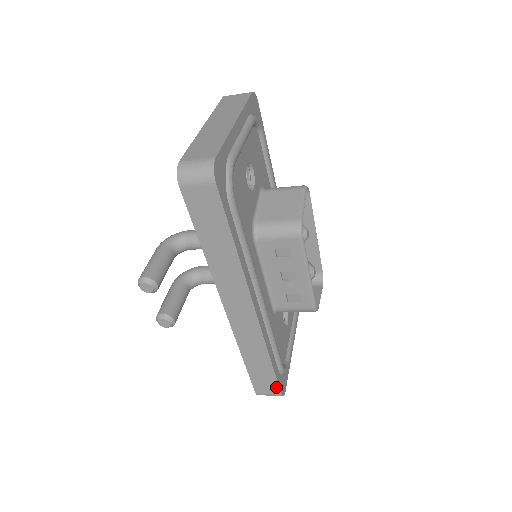
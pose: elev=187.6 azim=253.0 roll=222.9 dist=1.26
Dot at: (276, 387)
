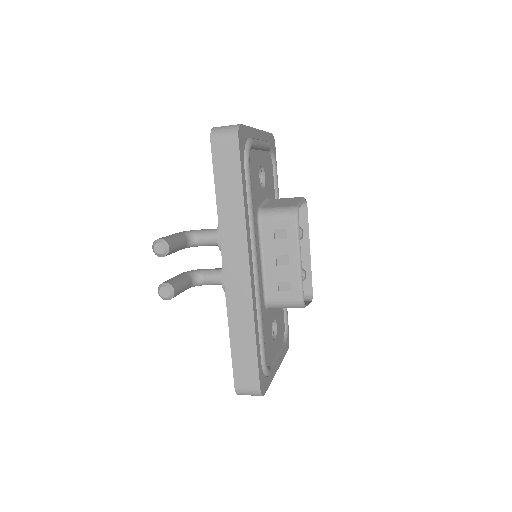
Dot at: (256, 378)
